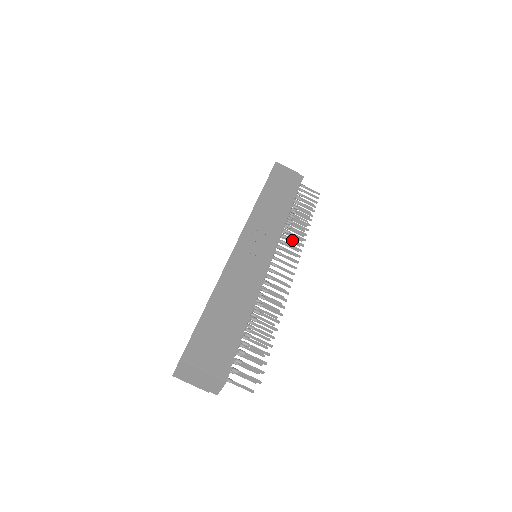
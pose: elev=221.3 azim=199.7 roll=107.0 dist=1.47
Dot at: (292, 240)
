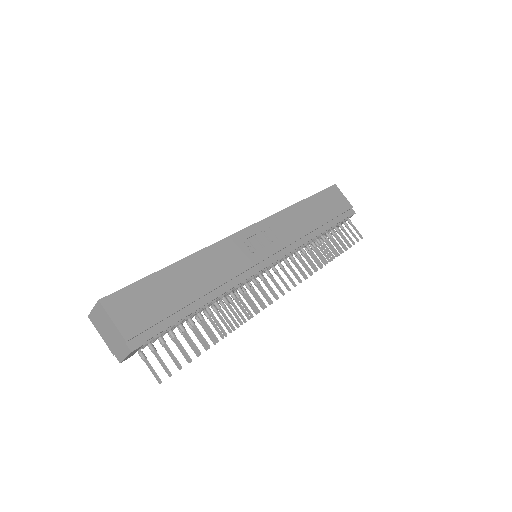
Dot at: (303, 262)
